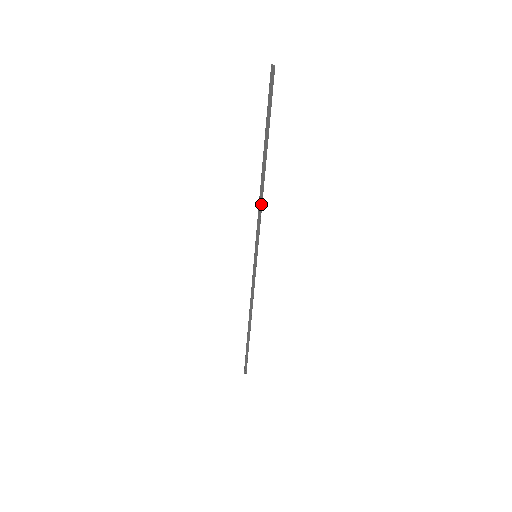
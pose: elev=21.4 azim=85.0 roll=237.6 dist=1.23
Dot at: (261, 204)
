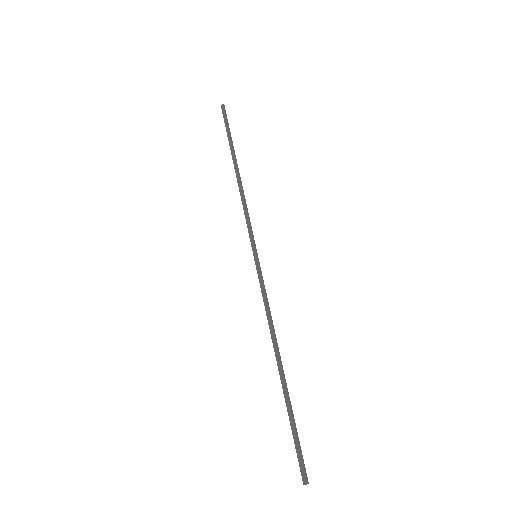
Dot at: (243, 199)
